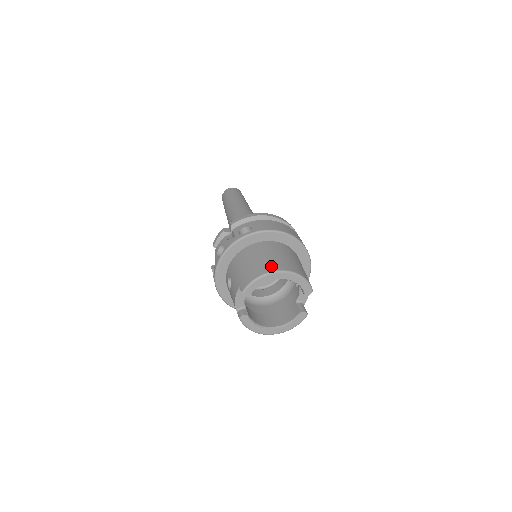
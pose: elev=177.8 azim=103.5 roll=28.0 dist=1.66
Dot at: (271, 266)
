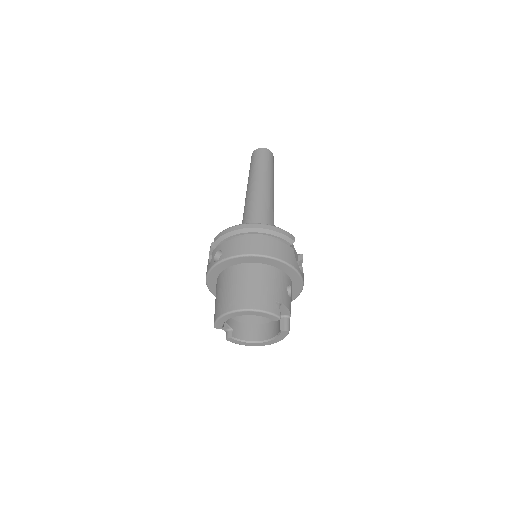
Dot at: (230, 304)
